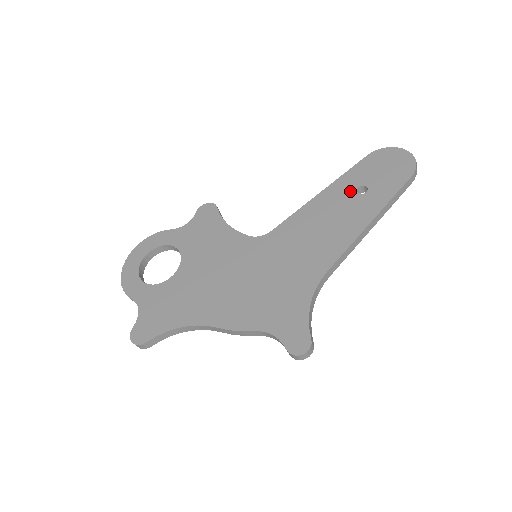
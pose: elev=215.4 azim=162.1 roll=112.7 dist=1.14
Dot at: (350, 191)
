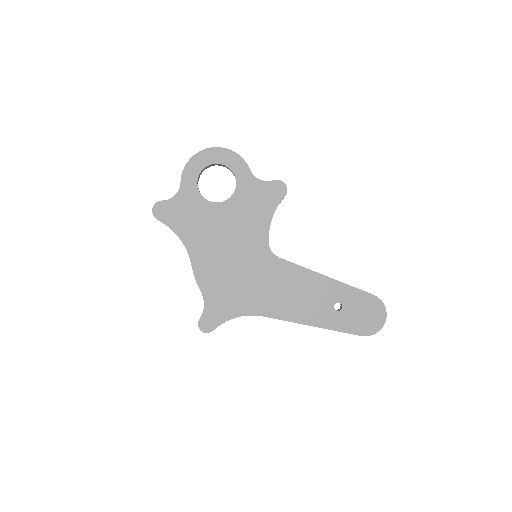
Dot at: (334, 298)
